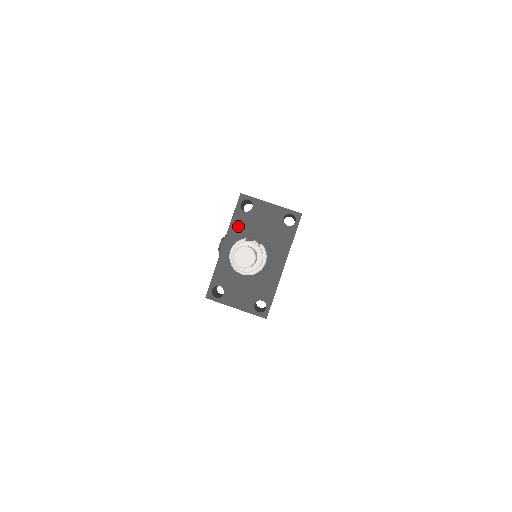
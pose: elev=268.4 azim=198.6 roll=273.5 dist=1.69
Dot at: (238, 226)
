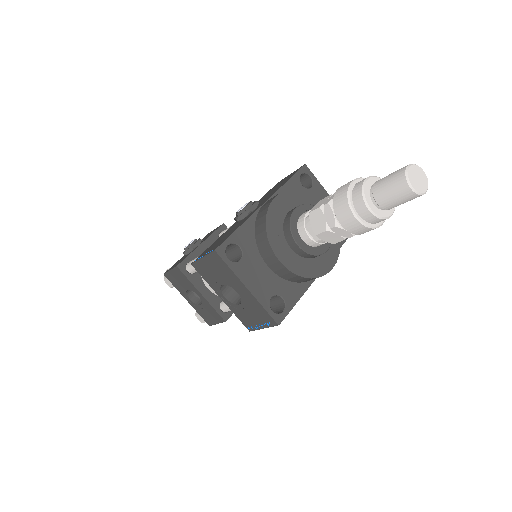
Dot at: occluded
